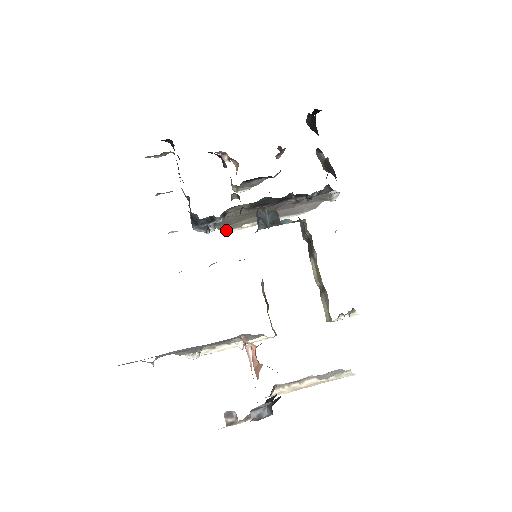
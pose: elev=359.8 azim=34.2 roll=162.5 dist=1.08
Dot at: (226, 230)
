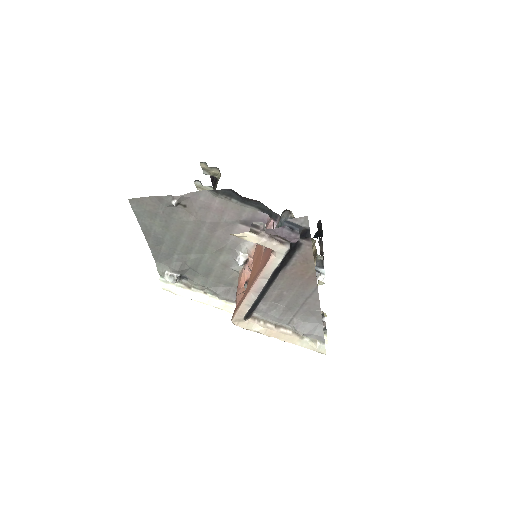
Dot at: occluded
